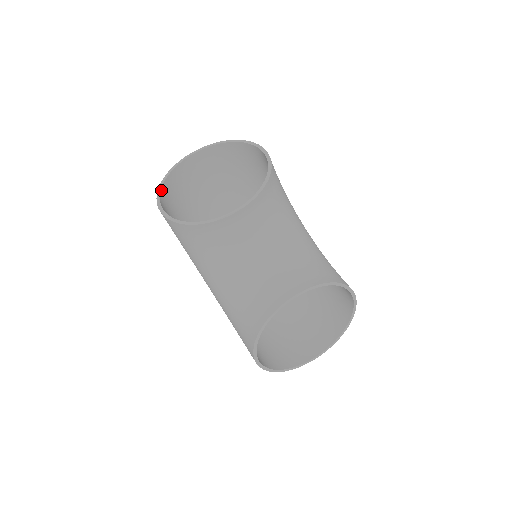
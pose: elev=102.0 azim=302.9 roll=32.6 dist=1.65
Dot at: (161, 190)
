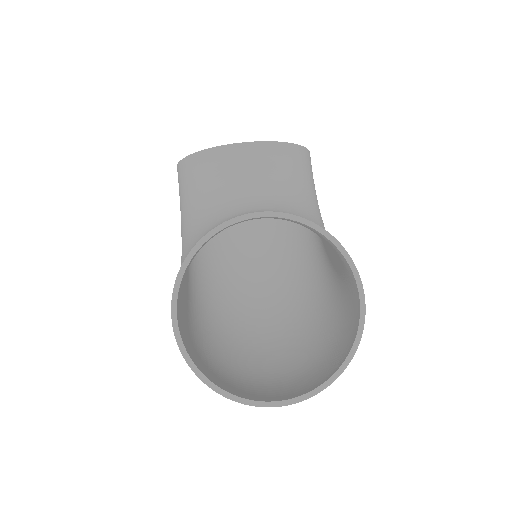
Dot at: occluded
